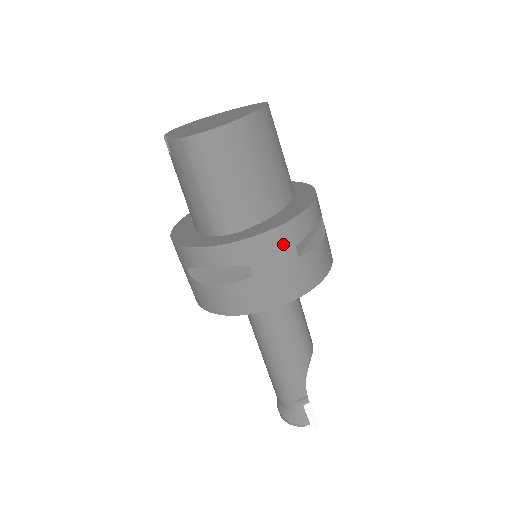
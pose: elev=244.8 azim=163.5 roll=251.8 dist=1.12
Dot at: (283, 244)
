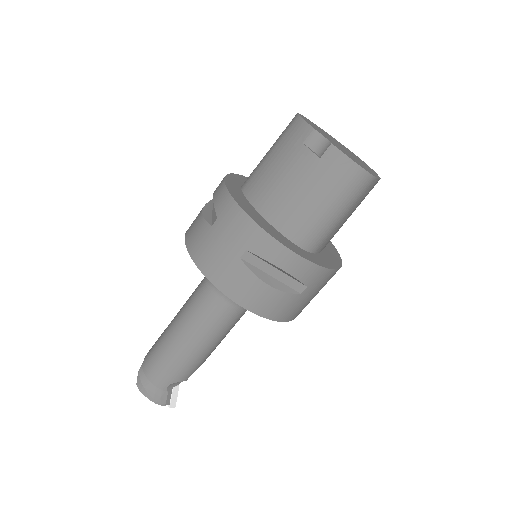
Dot at: occluded
